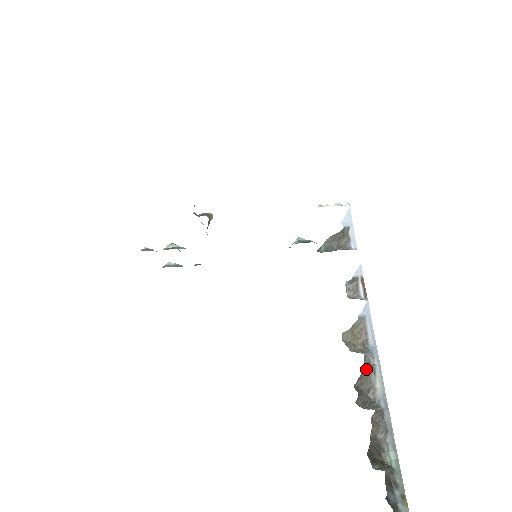
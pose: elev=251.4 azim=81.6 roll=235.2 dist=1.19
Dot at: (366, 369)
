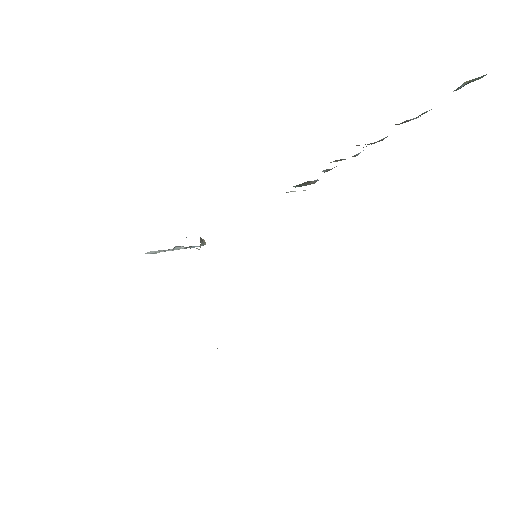
Dot at: occluded
